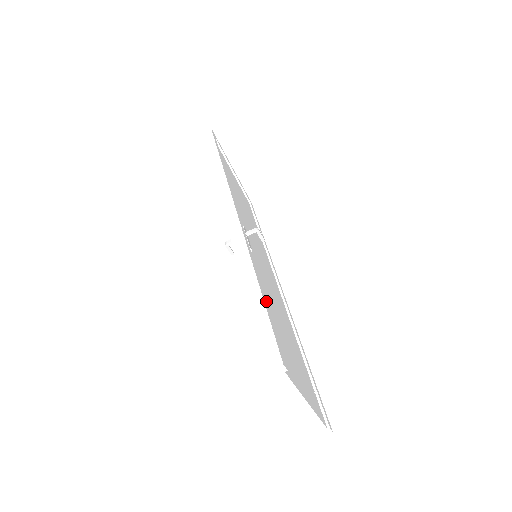
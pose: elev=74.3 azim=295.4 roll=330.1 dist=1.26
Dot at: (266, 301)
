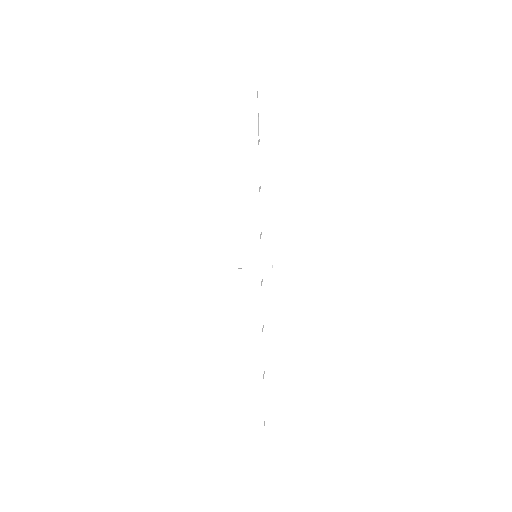
Dot at: occluded
